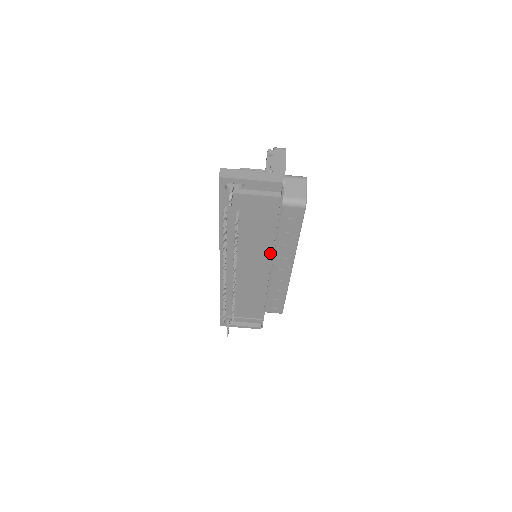
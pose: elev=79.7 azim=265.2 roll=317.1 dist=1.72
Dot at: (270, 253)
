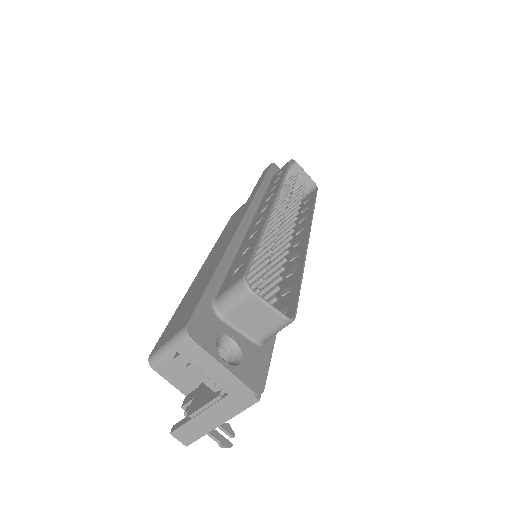
Dot at: occluded
